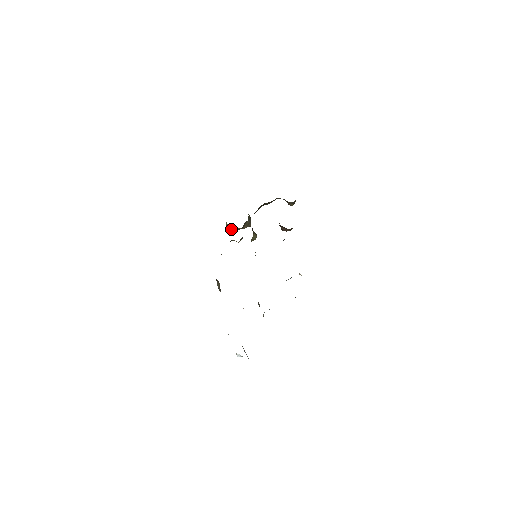
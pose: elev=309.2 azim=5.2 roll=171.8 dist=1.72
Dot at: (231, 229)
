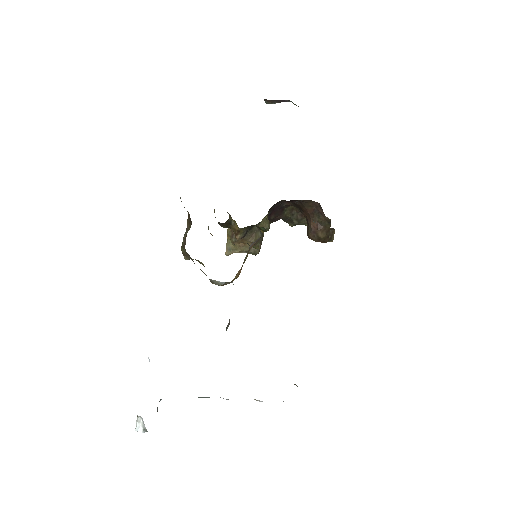
Dot at: (231, 235)
